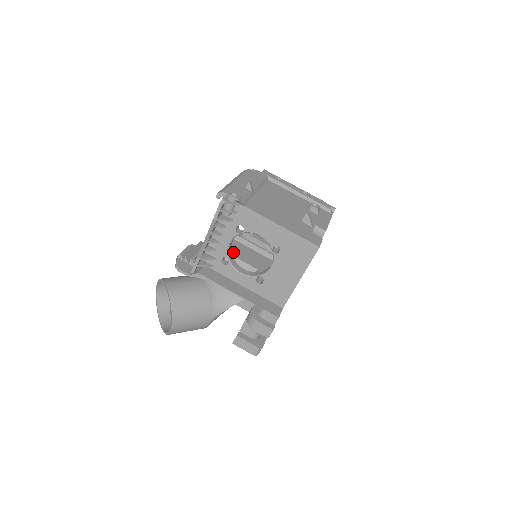
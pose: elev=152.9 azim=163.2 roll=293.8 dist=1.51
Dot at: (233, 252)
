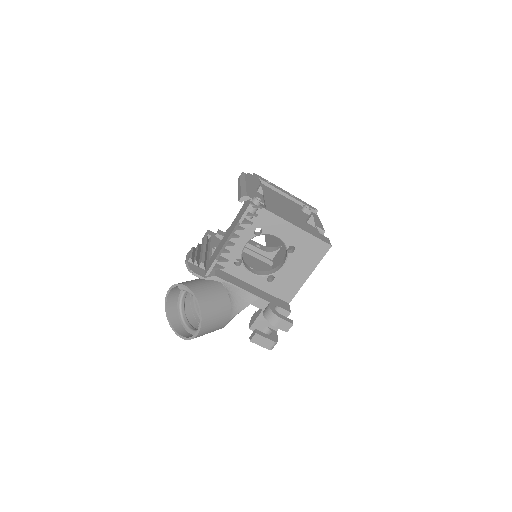
Dot at: occluded
